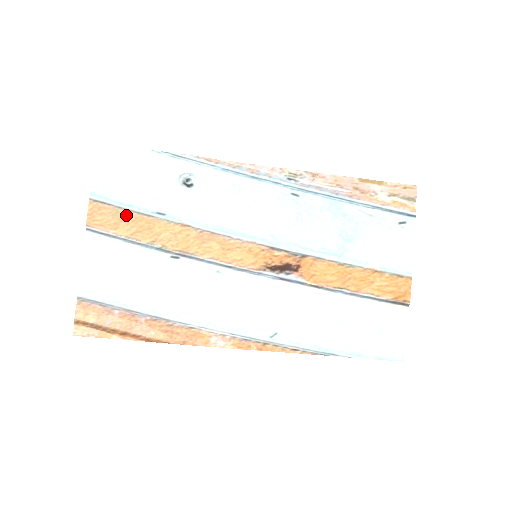
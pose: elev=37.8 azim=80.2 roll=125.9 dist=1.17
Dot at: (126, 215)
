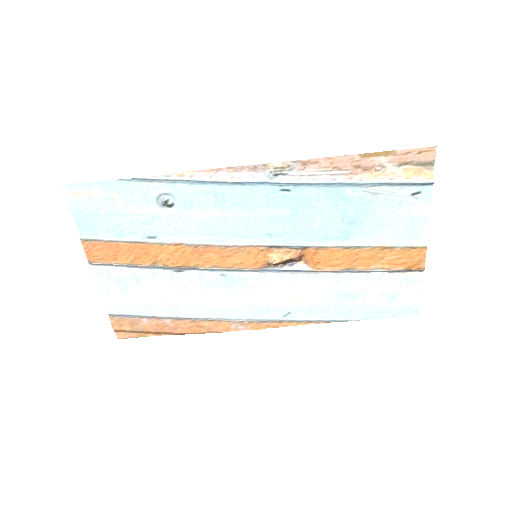
Dot at: (120, 246)
